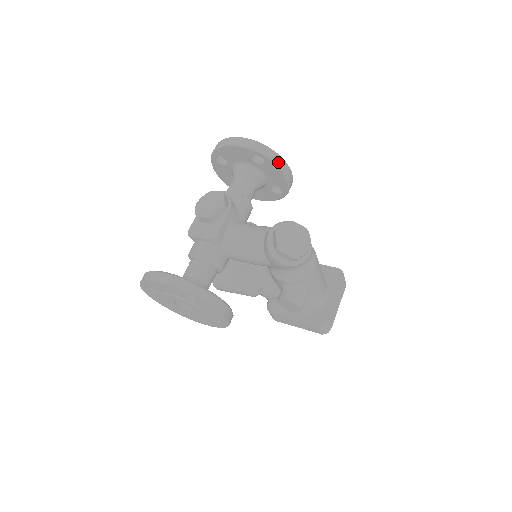
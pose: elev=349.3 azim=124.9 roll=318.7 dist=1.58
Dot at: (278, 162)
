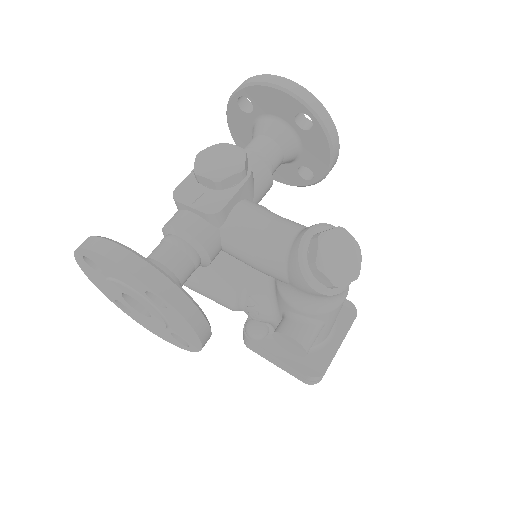
Dot at: (331, 135)
